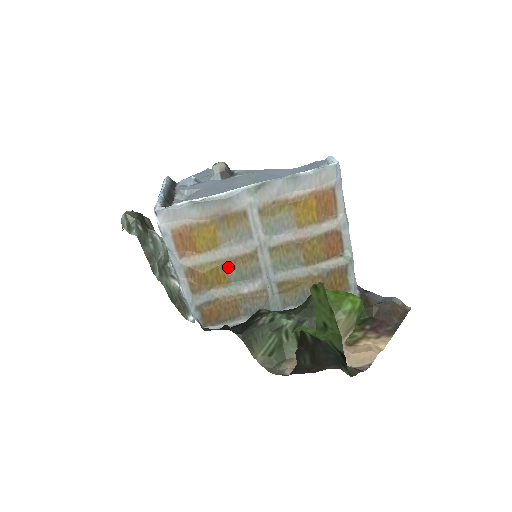
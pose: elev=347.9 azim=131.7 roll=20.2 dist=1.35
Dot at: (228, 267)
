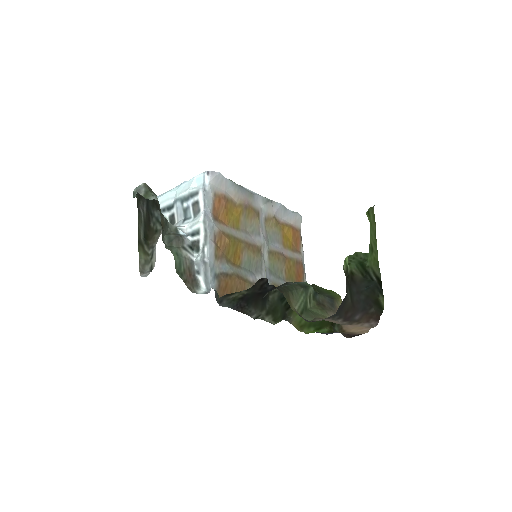
Dot at: (244, 249)
